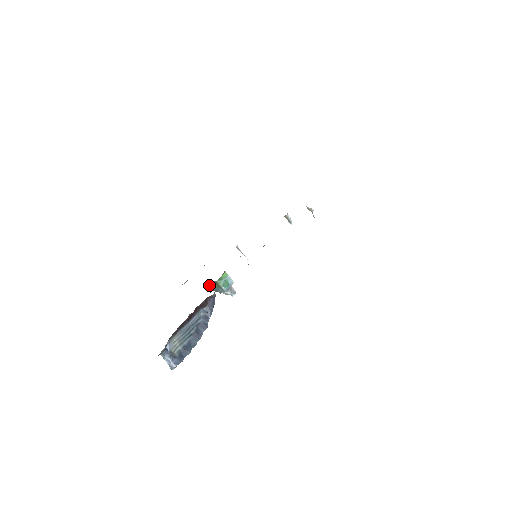
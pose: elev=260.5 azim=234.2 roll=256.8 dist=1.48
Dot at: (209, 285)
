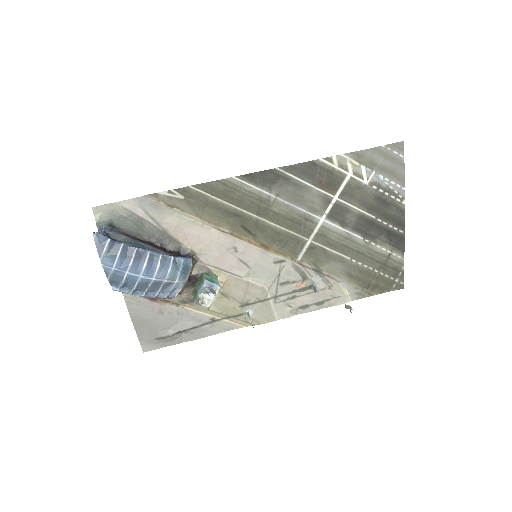
Dot at: (193, 274)
